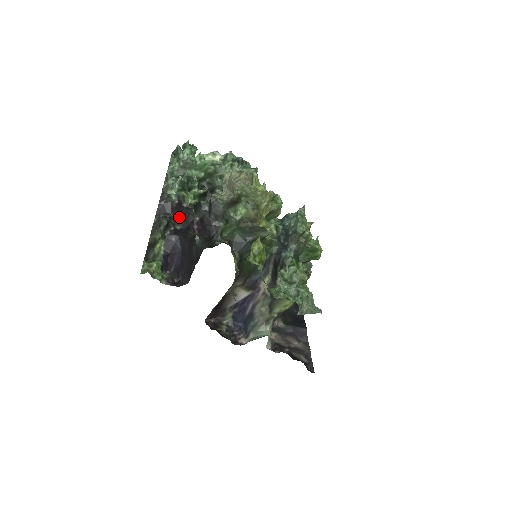
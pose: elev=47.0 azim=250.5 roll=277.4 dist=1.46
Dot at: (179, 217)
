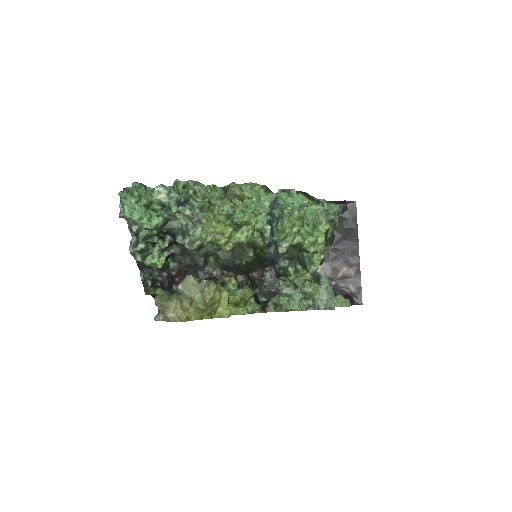
Dot at: occluded
